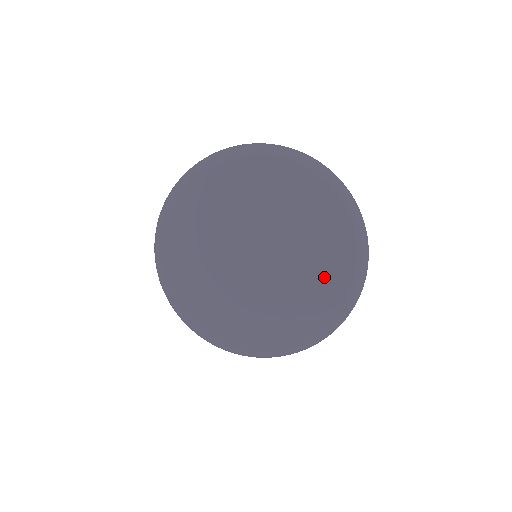
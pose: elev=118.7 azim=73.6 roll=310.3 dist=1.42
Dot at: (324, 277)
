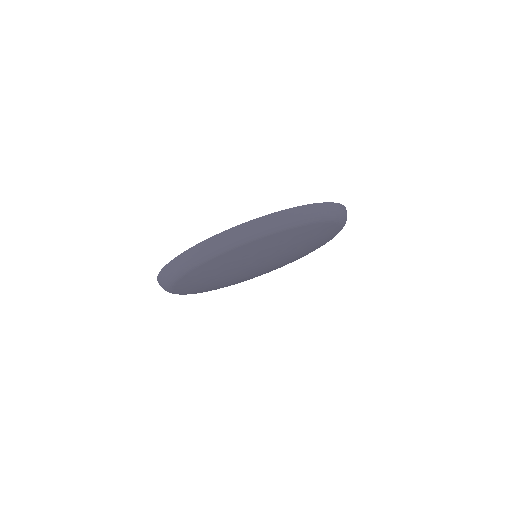
Dot at: (318, 243)
